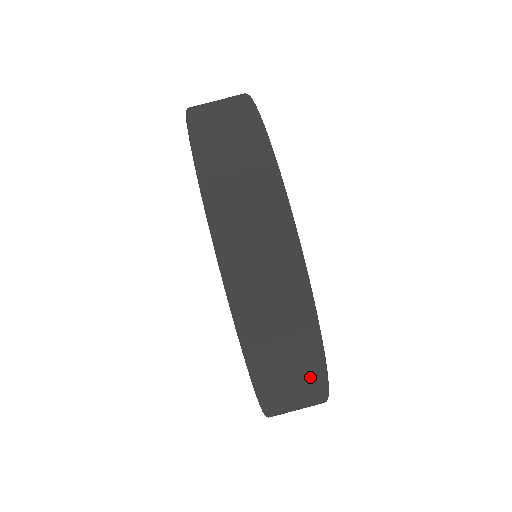
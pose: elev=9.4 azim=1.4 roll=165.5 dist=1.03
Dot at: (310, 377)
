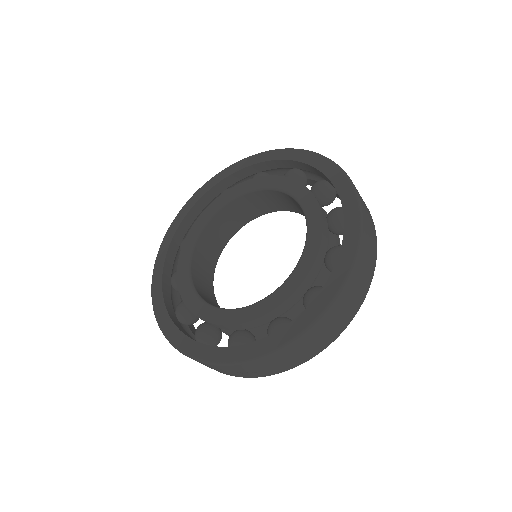
Dot at: (295, 362)
